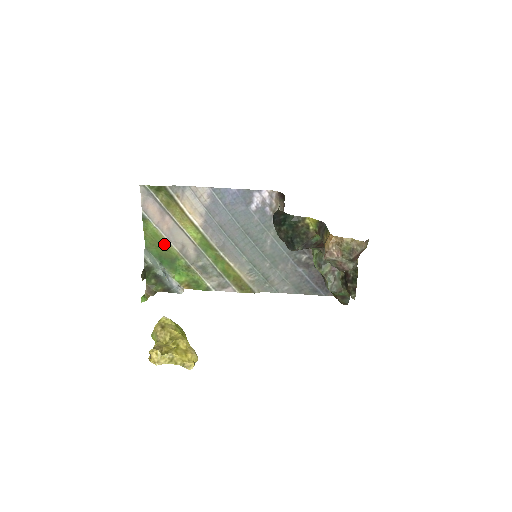
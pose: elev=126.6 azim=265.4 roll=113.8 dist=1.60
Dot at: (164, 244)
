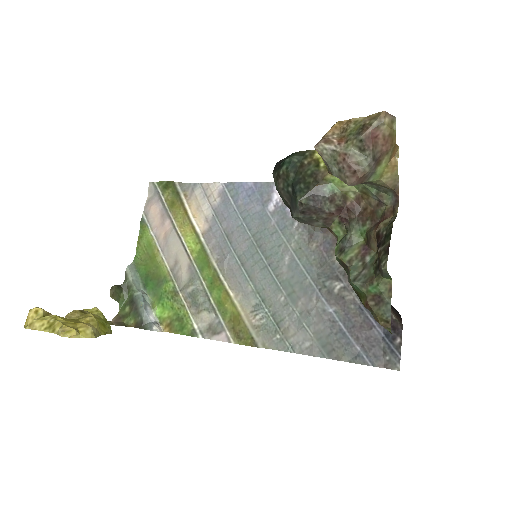
Dot at: (155, 257)
